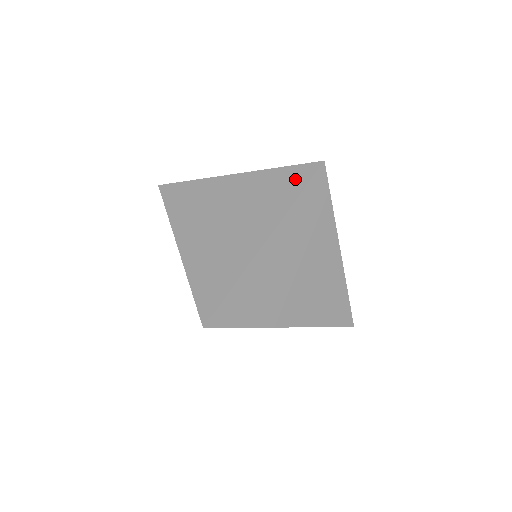
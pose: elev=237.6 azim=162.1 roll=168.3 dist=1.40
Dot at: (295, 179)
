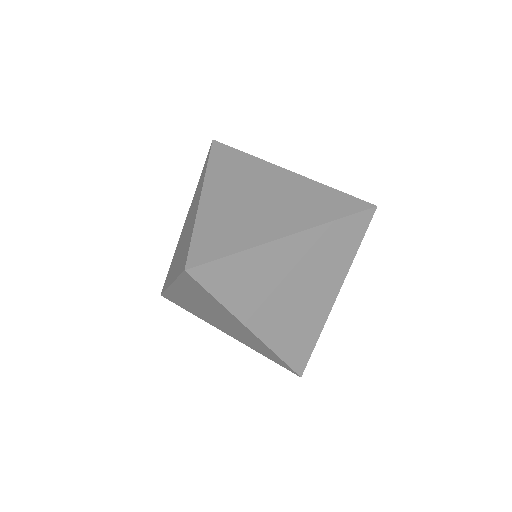
Dot at: (354, 231)
